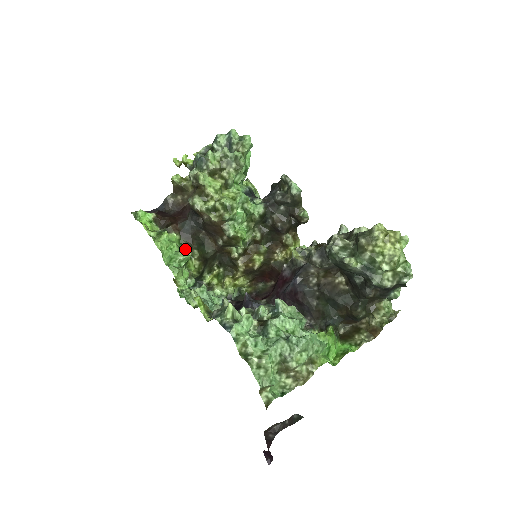
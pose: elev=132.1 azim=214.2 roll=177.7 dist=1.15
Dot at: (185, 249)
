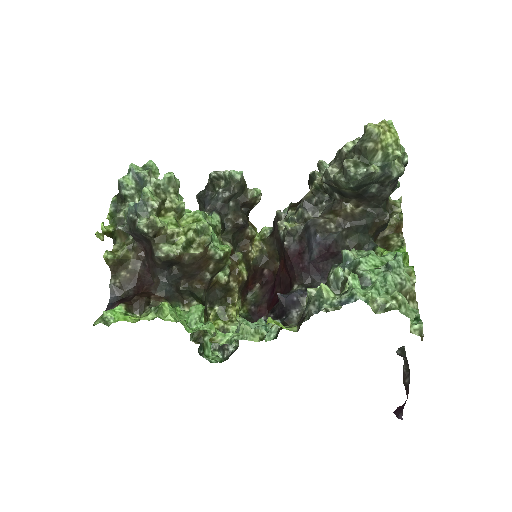
Dot at: occluded
